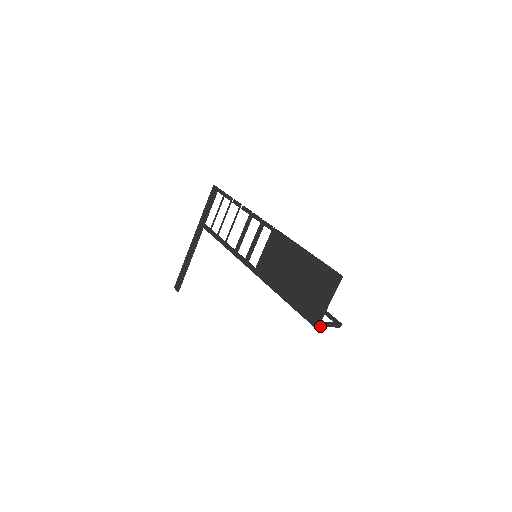
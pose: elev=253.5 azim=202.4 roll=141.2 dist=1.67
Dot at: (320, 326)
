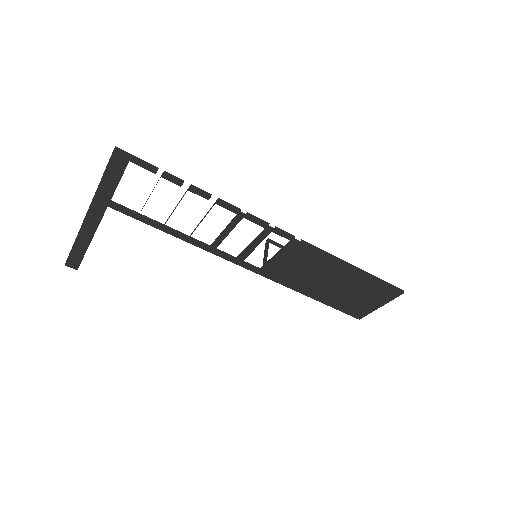
Dot at: occluded
